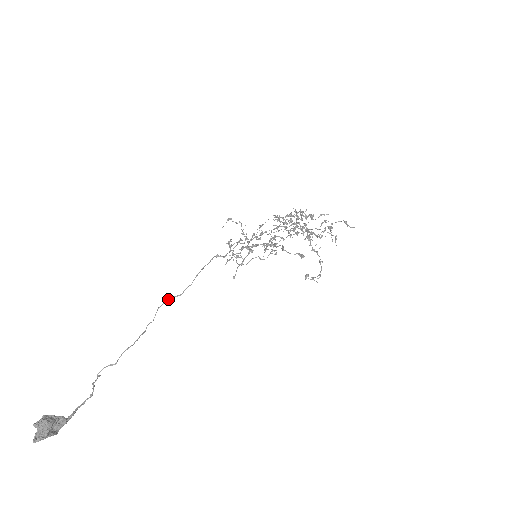
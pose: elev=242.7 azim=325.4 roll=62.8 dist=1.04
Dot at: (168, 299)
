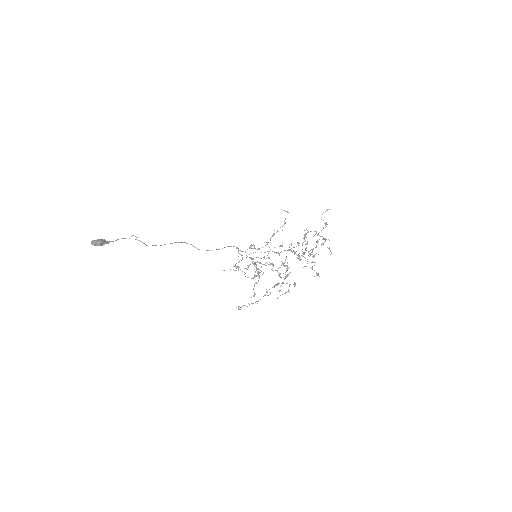
Dot at: (193, 246)
